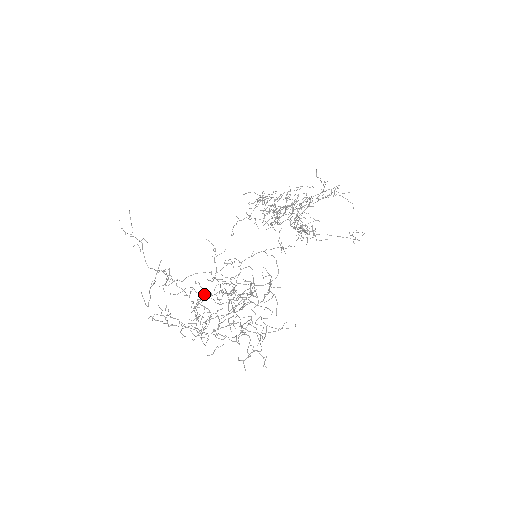
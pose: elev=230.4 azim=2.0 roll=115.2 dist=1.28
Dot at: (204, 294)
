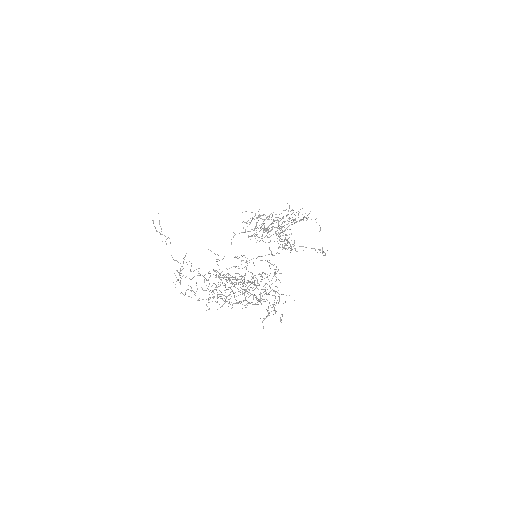
Dot at: (228, 273)
